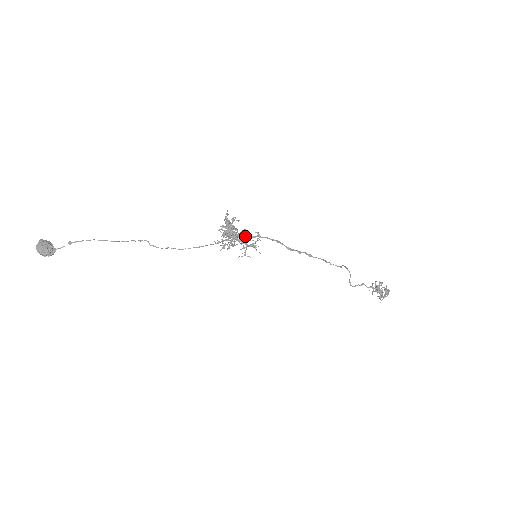
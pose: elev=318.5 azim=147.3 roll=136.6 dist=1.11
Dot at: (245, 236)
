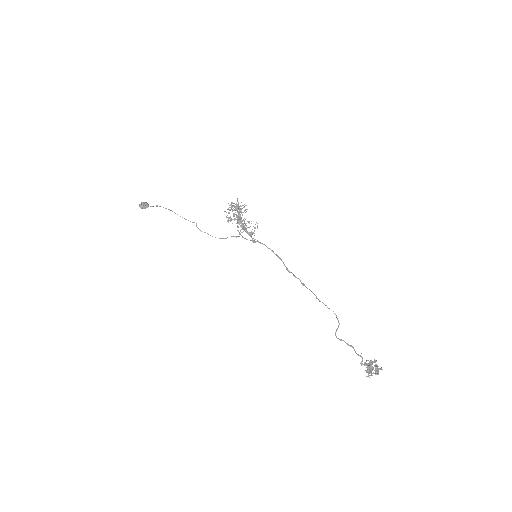
Dot at: occluded
